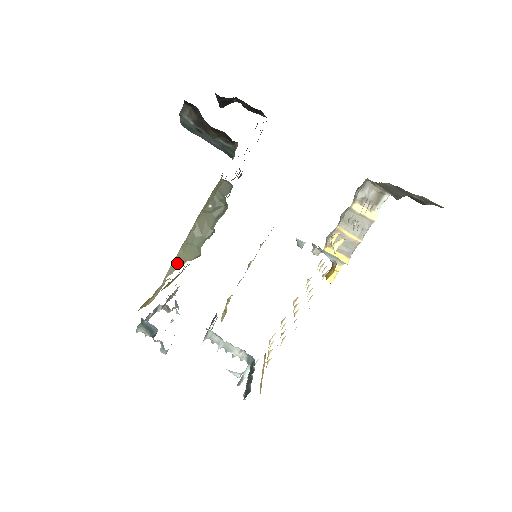
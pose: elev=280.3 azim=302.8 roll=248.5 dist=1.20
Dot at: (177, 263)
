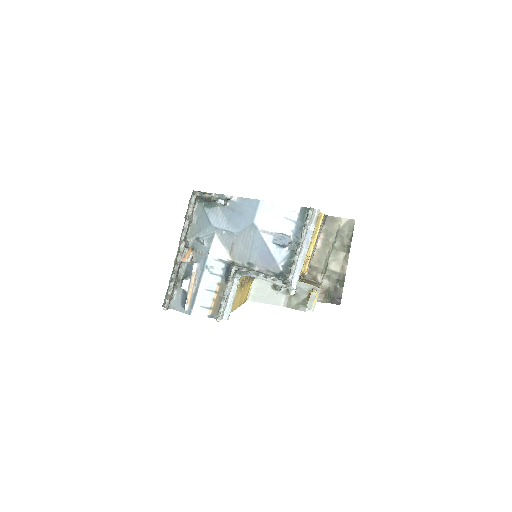
Dot at: occluded
